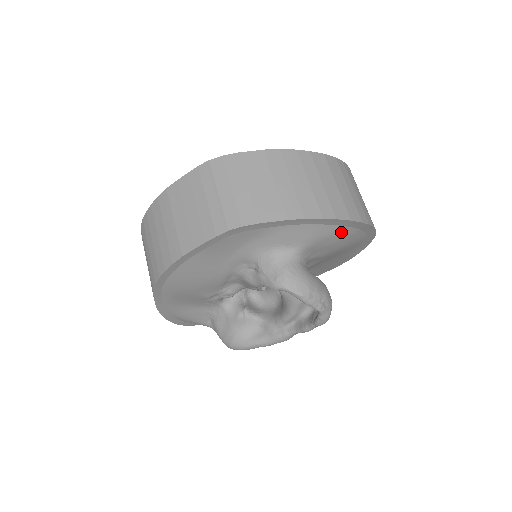
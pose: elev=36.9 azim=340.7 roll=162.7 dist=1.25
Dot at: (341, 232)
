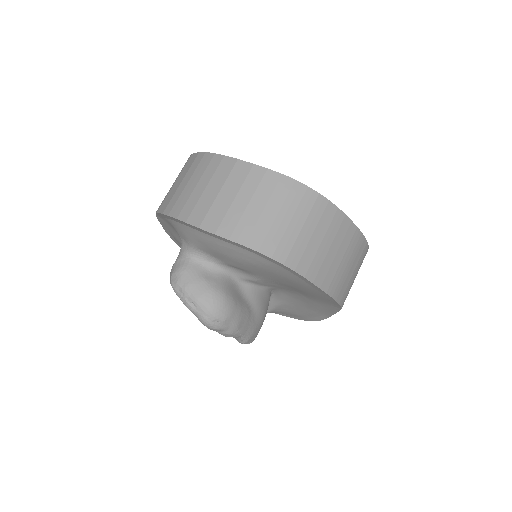
Dot at: (210, 240)
